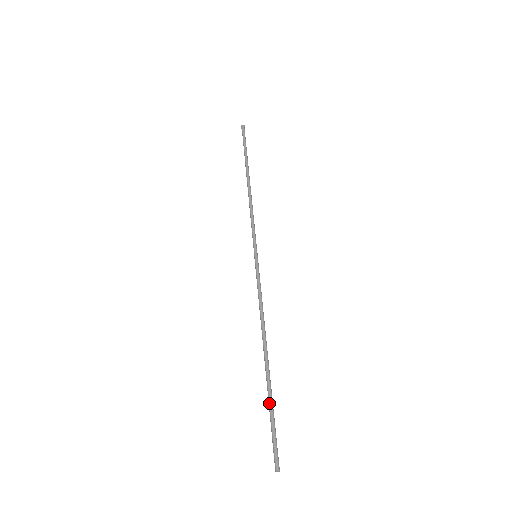
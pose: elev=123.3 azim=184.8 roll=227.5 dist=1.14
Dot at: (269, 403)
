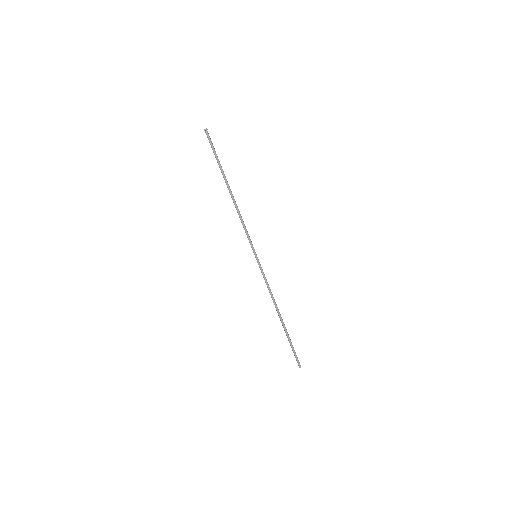
Dot at: (288, 340)
